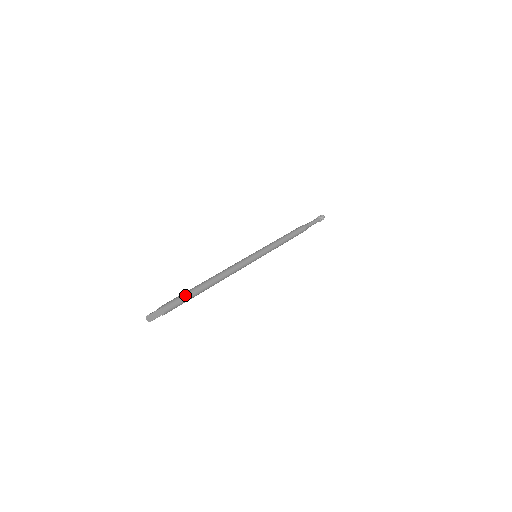
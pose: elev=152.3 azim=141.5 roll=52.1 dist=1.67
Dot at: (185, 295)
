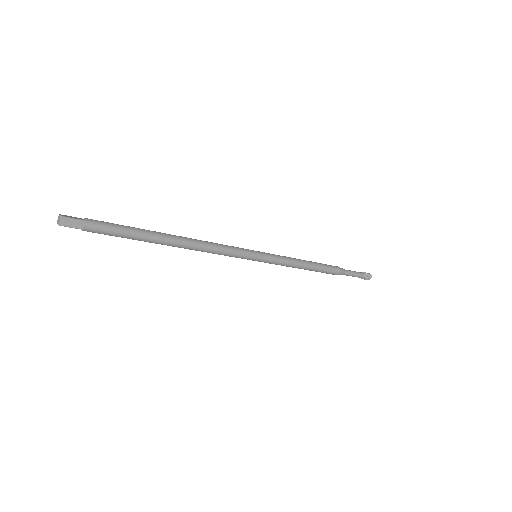
Dot at: (127, 226)
